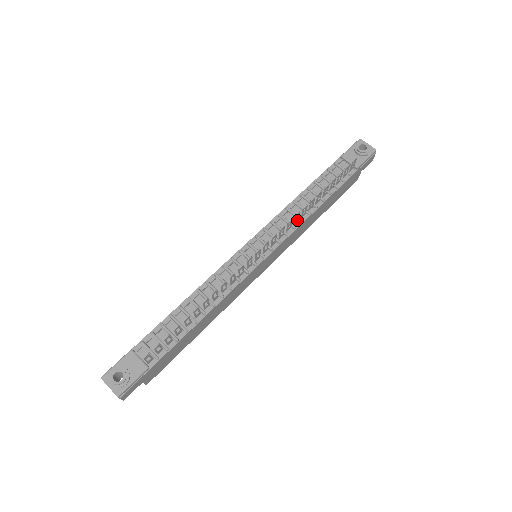
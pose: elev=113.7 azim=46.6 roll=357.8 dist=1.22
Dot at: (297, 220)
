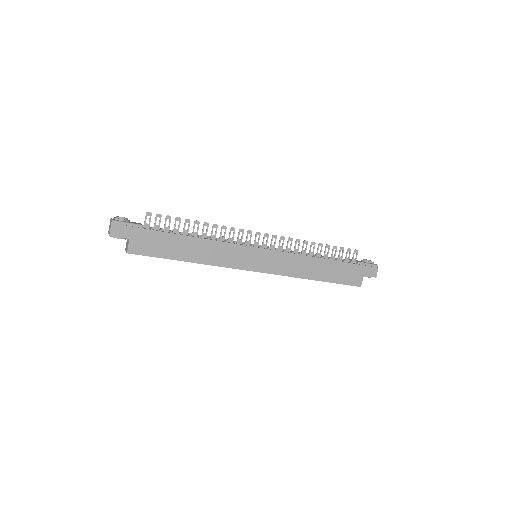
Dot at: (297, 251)
